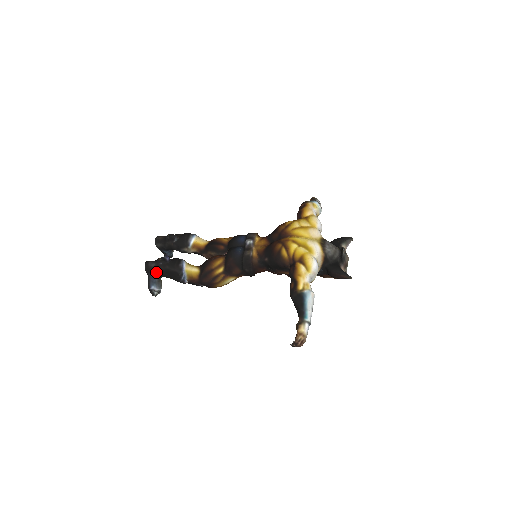
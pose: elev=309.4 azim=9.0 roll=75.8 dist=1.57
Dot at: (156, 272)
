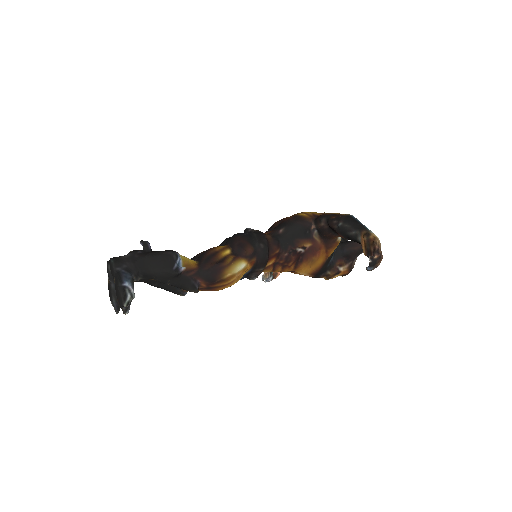
Dot at: (131, 264)
